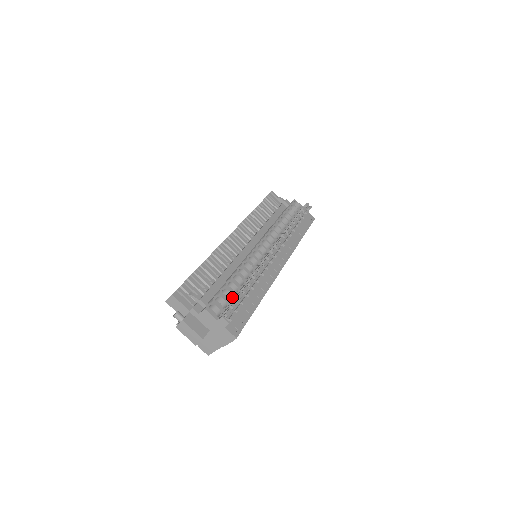
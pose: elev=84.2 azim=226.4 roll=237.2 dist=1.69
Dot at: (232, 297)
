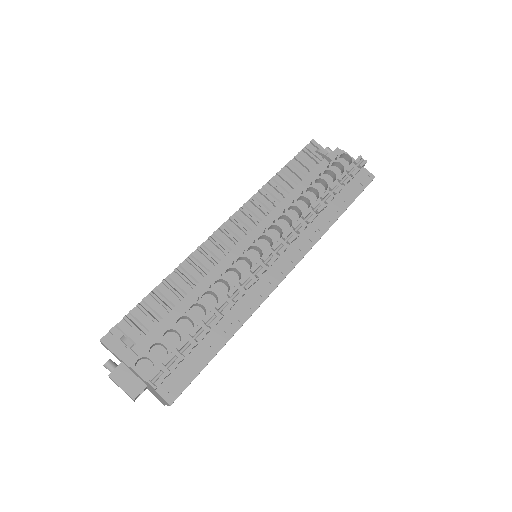
Dot at: (180, 340)
